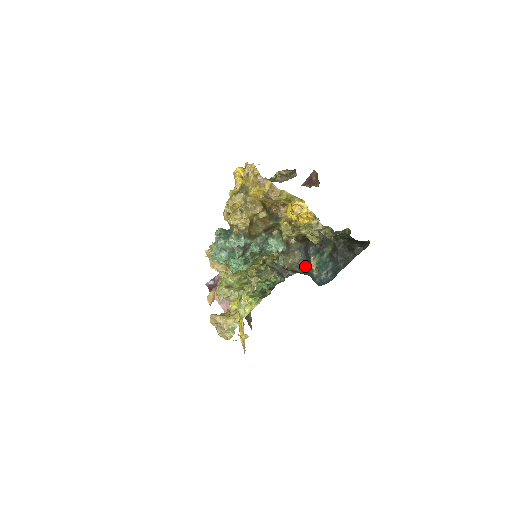
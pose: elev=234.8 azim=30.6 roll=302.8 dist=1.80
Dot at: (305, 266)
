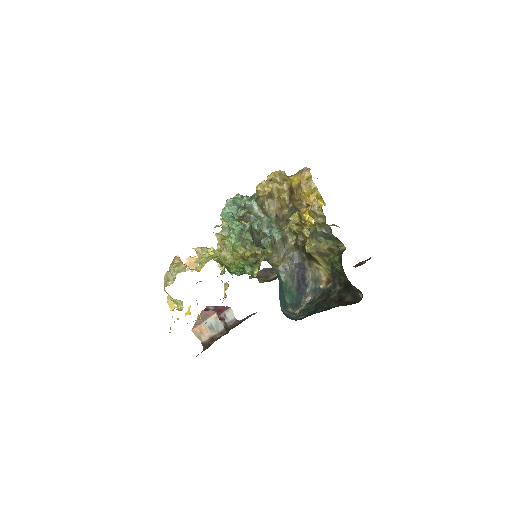
Dot at: (285, 285)
